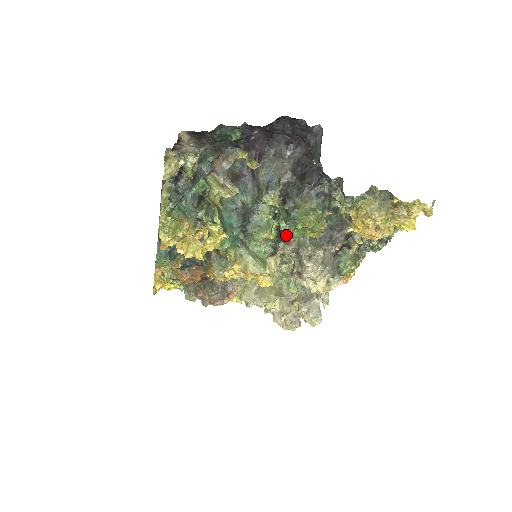
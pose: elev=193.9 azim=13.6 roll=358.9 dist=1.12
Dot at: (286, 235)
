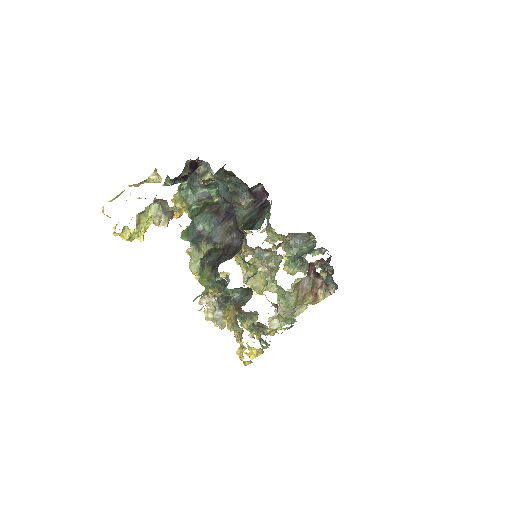
Dot at: occluded
